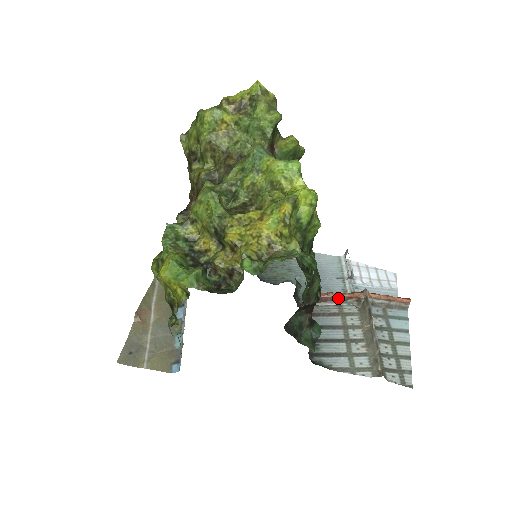
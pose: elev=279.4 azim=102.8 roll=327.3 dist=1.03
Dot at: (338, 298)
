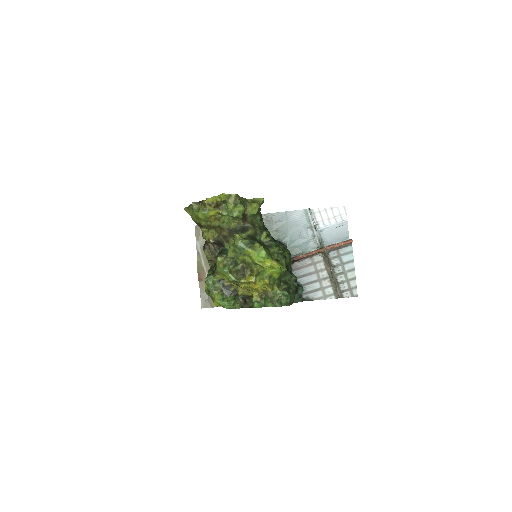
Dot at: (309, 255)
